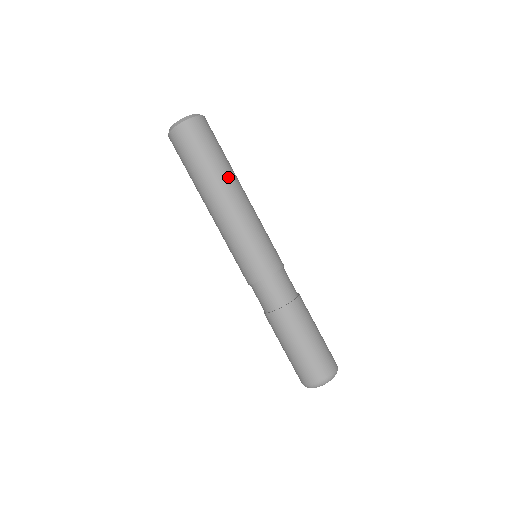
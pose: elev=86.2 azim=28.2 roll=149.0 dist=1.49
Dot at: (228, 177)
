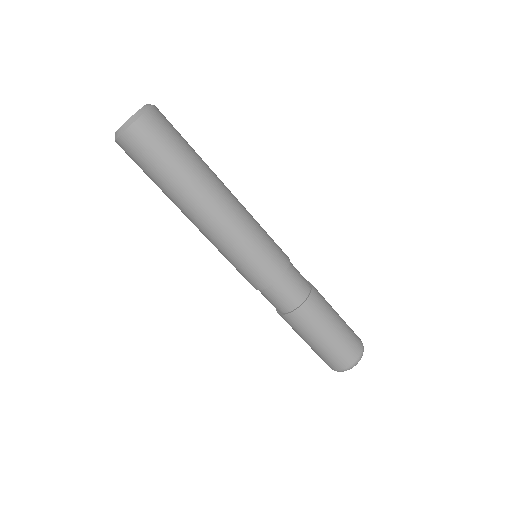
Dot at: (211, 172)
